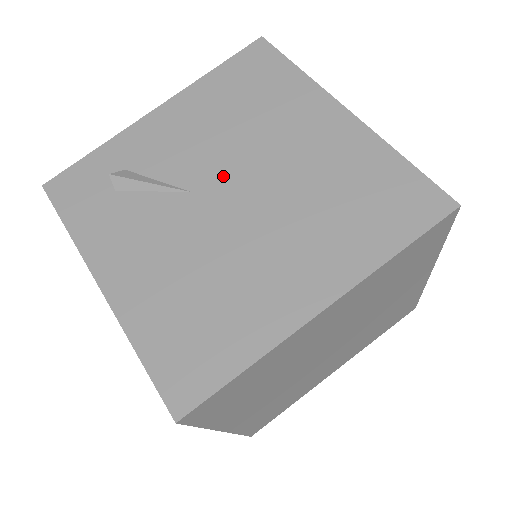
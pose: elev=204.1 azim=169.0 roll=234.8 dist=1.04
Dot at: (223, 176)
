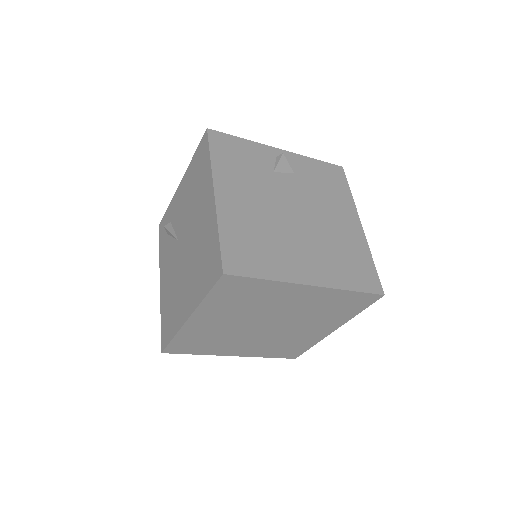
Dot at: (184, 233)
